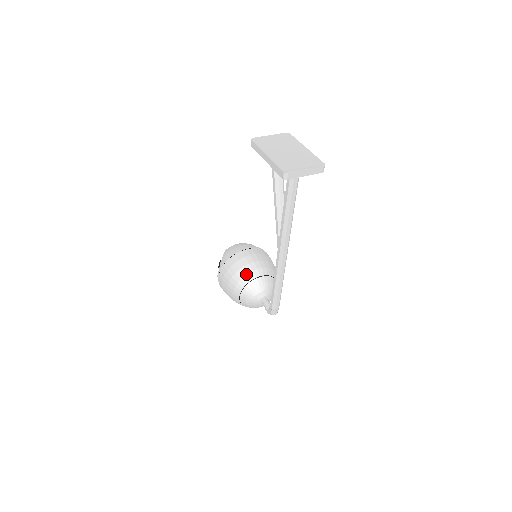
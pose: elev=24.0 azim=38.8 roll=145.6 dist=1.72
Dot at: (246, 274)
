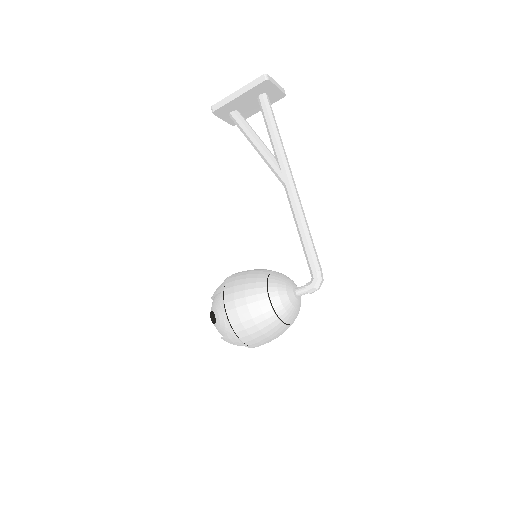
Dot at: (259, 272)
